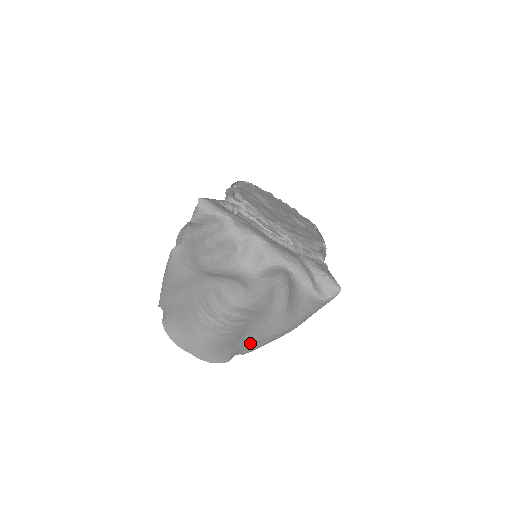
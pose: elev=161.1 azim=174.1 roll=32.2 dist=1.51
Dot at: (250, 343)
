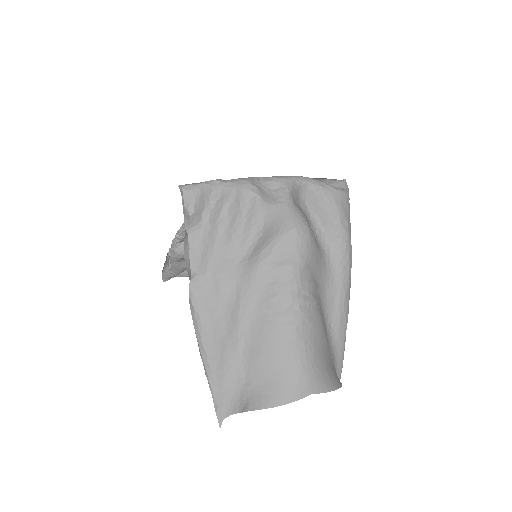
Dot at: (335, 345)
